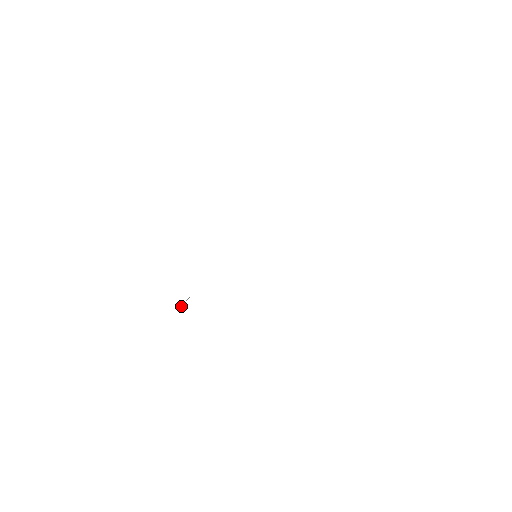
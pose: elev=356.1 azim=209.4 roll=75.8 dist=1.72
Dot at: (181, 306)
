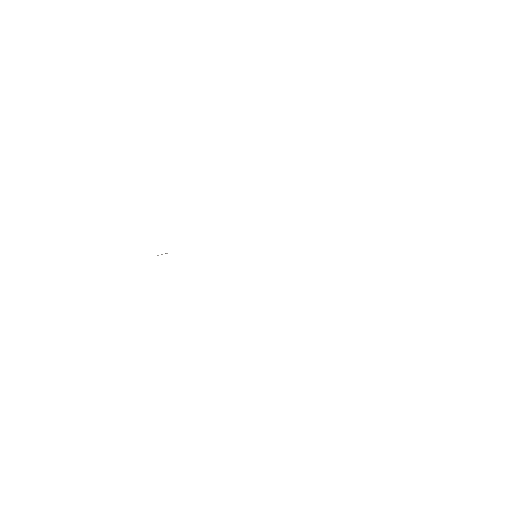
Dot at: occluded
